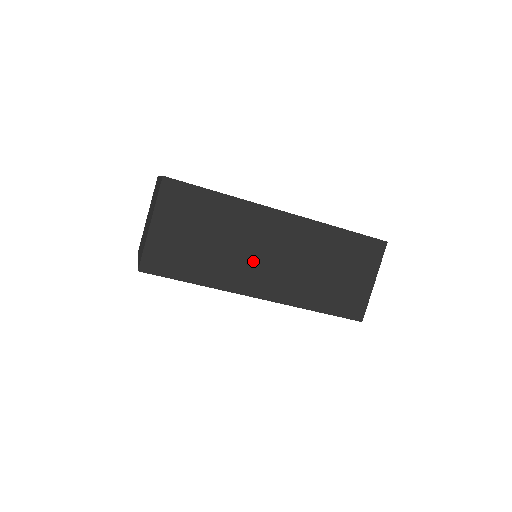
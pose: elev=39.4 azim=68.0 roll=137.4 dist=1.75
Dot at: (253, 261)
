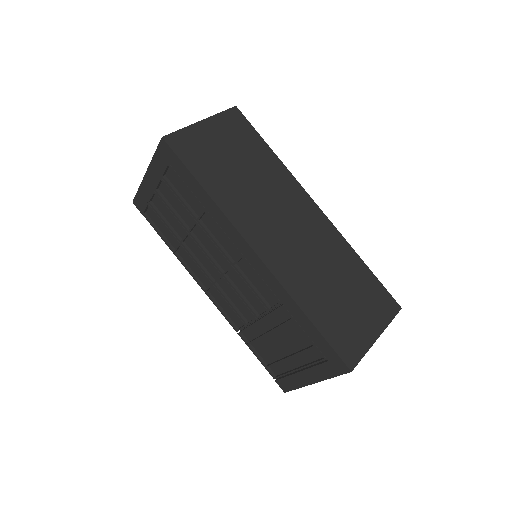
Dot at: (270, 218)
